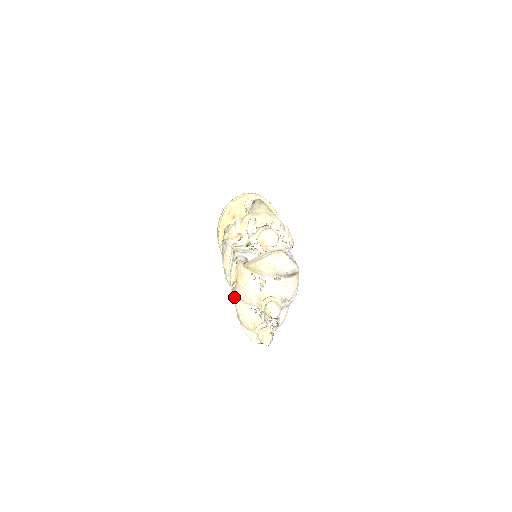
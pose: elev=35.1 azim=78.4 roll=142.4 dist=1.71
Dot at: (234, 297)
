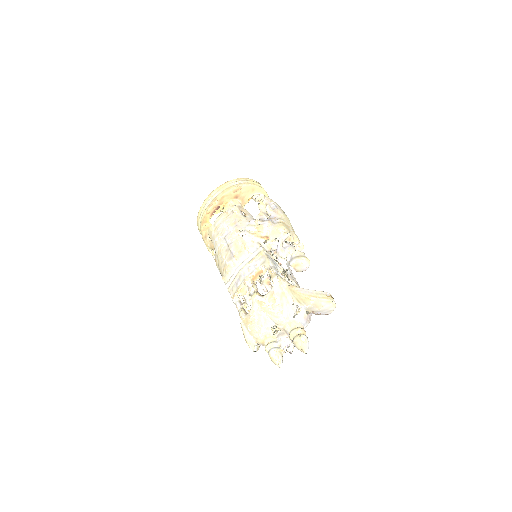
Dot at: (255, 302)
